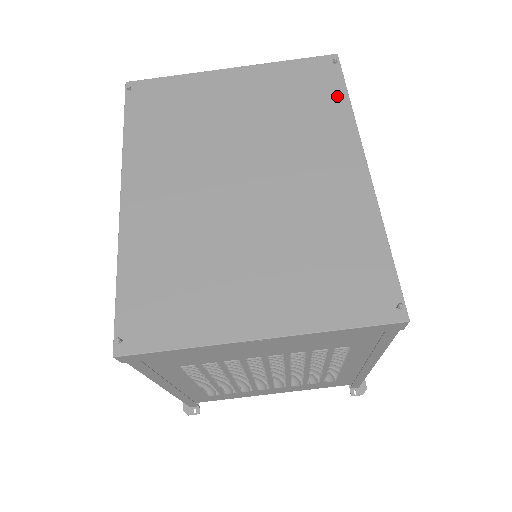
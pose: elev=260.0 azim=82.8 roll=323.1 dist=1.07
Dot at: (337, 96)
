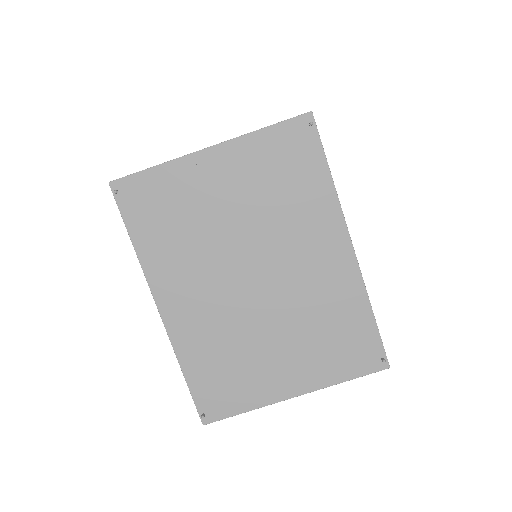
Dot at: (319, 171)
